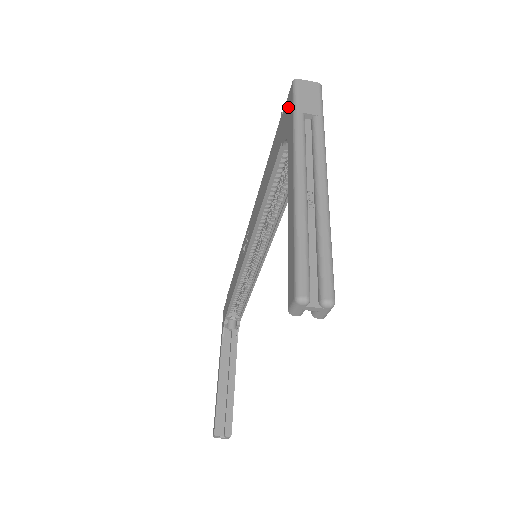
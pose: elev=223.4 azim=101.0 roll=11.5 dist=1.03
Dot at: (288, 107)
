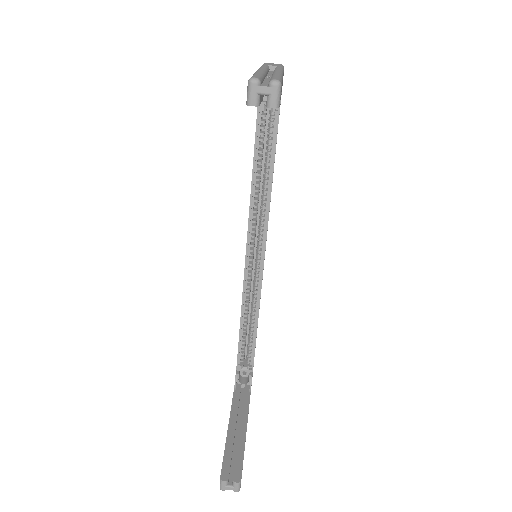
Dot at: occluded
